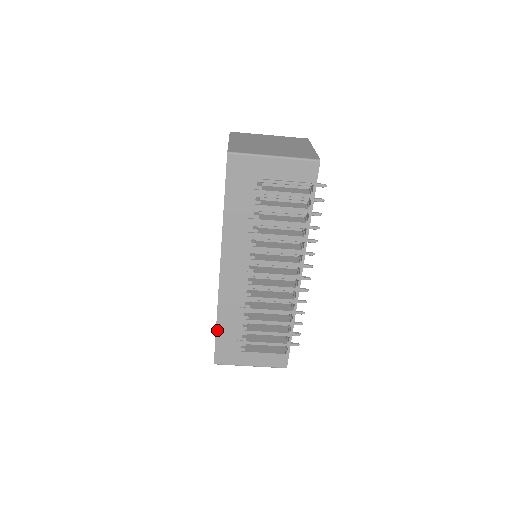
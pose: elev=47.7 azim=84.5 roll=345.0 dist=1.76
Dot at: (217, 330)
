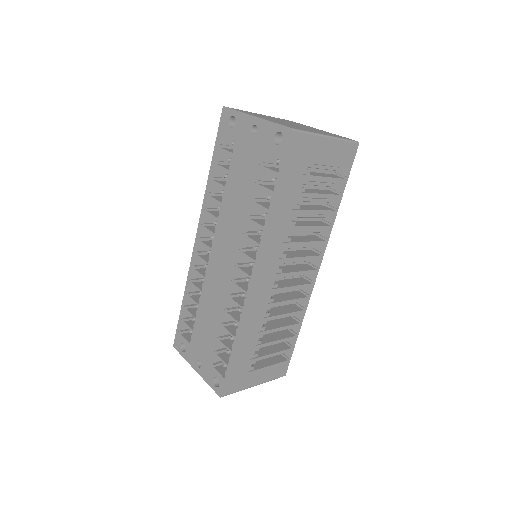
Dot at: (234, 353)
